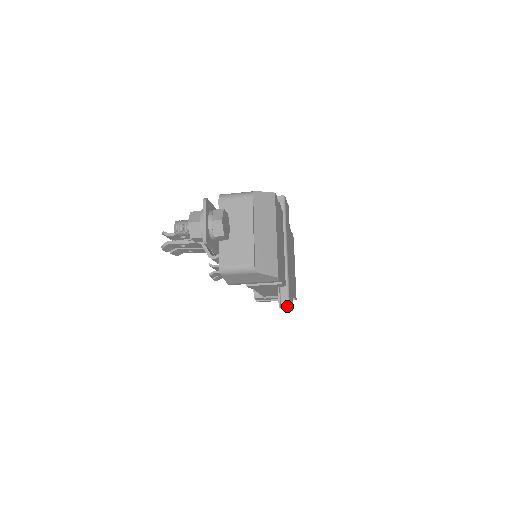
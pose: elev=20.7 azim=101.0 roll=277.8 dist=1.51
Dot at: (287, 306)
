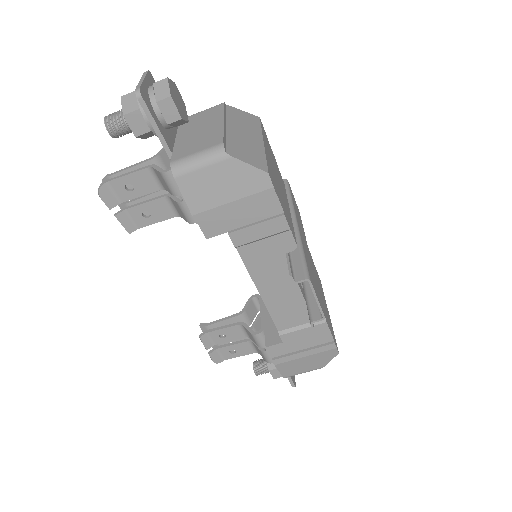
Dot at: (305, 277)
